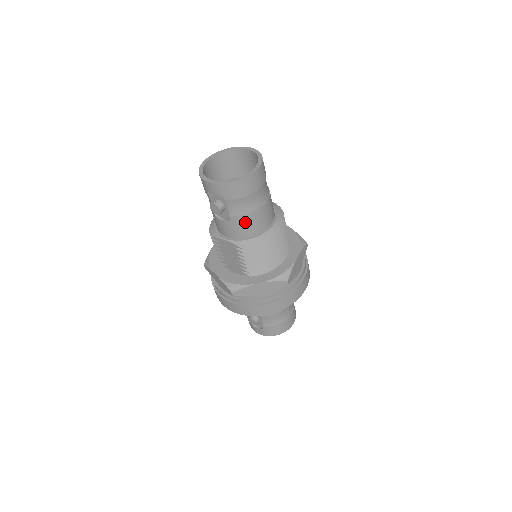
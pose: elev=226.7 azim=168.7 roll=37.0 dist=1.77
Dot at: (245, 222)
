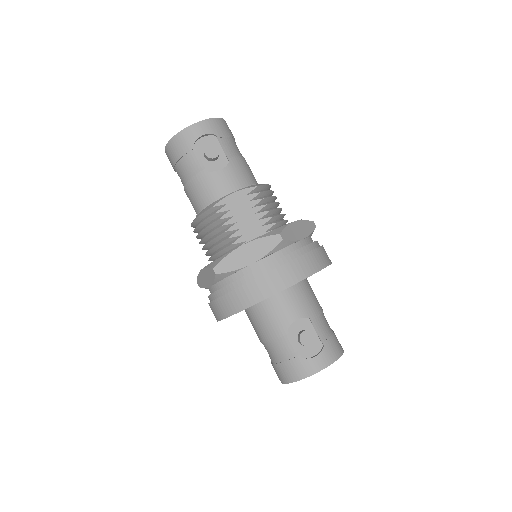
Dot at: (243, 165)
